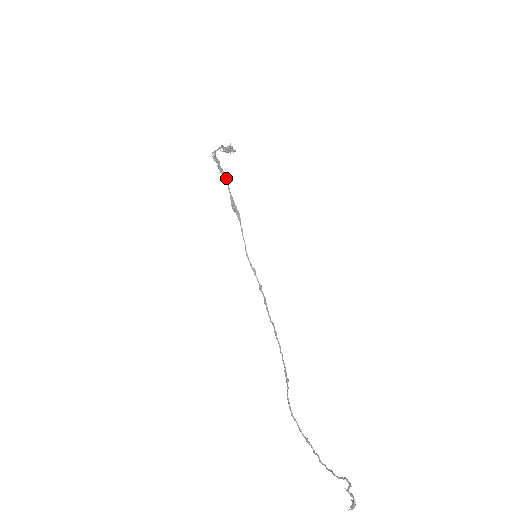
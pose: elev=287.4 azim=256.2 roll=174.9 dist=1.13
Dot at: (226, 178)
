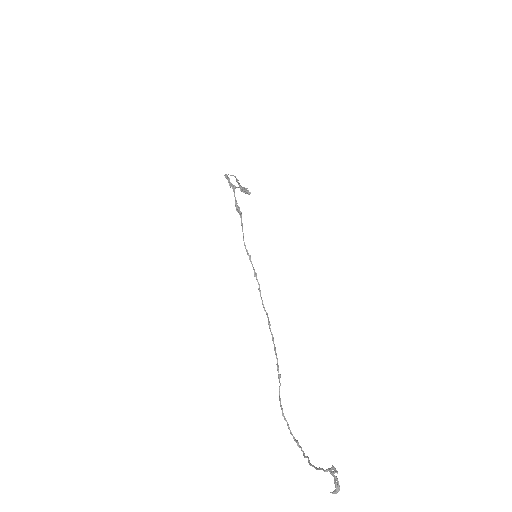
Dot at: (233, 188)
